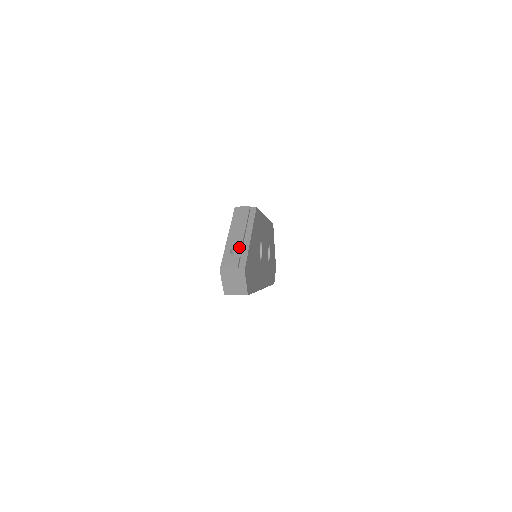
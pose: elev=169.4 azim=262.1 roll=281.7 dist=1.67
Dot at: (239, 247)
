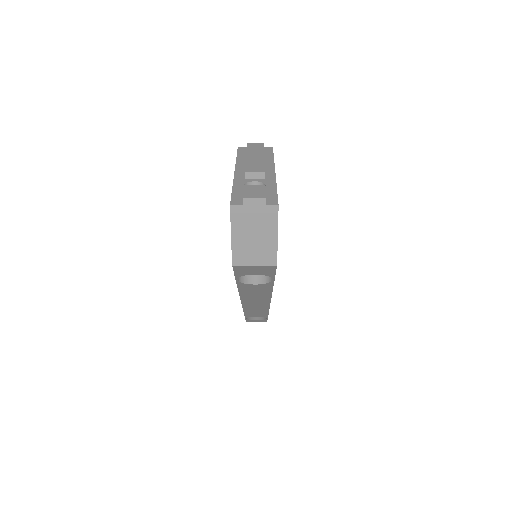
Dot at: (258, 181)
